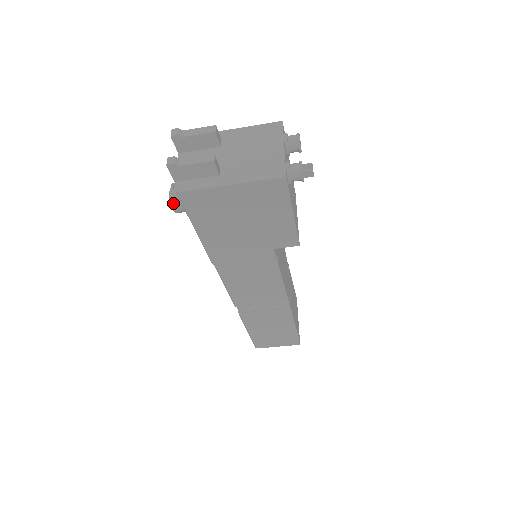
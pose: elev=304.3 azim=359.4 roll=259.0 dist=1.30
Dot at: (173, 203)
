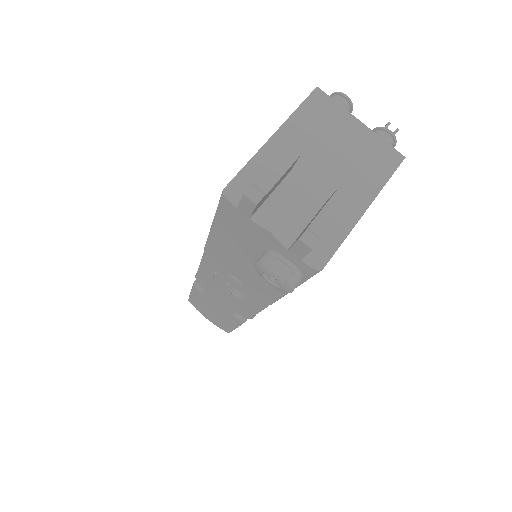
Dot at: (295, 286)
